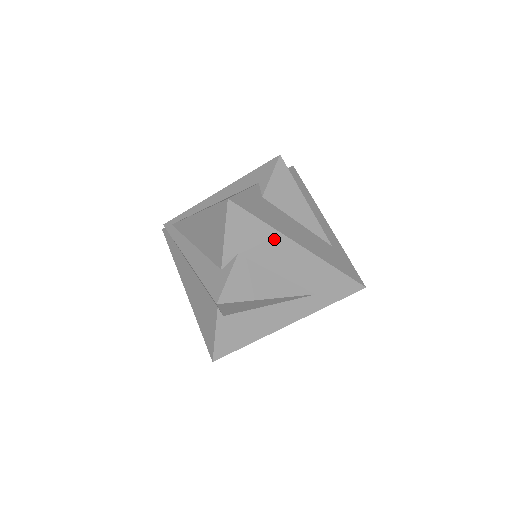
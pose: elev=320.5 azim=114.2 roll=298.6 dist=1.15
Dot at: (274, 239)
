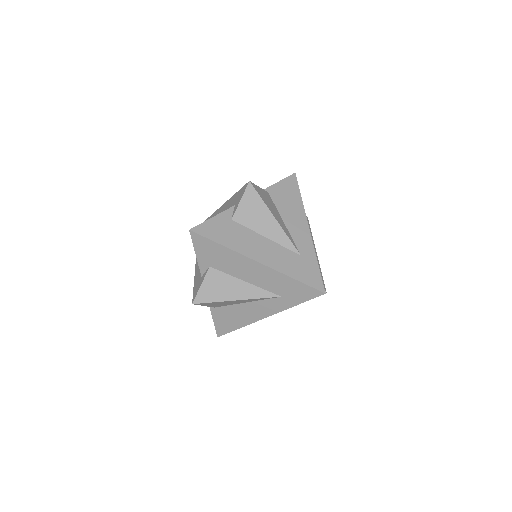
Dot at: (233, 256)
